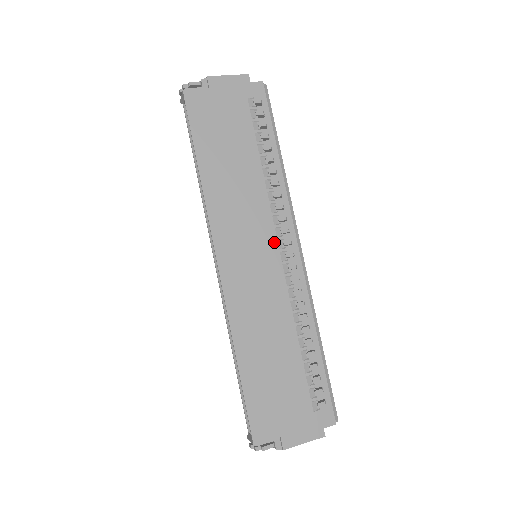
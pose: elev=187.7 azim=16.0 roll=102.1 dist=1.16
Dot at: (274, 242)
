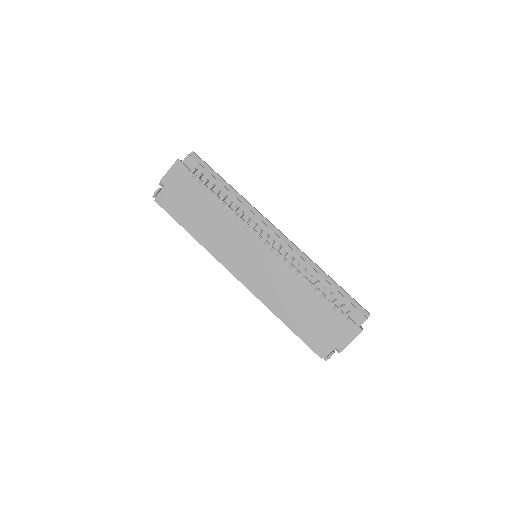
Dot at: (258, 243)
